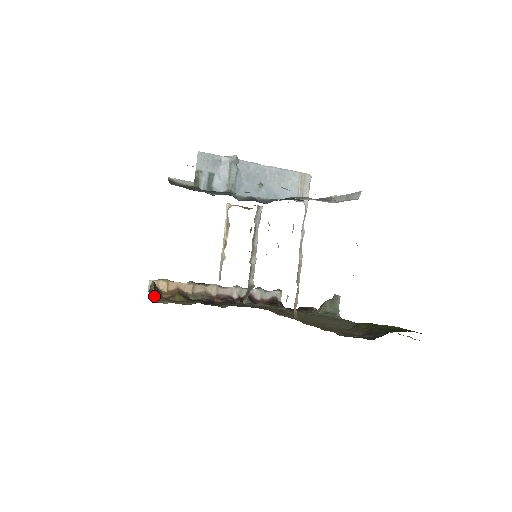
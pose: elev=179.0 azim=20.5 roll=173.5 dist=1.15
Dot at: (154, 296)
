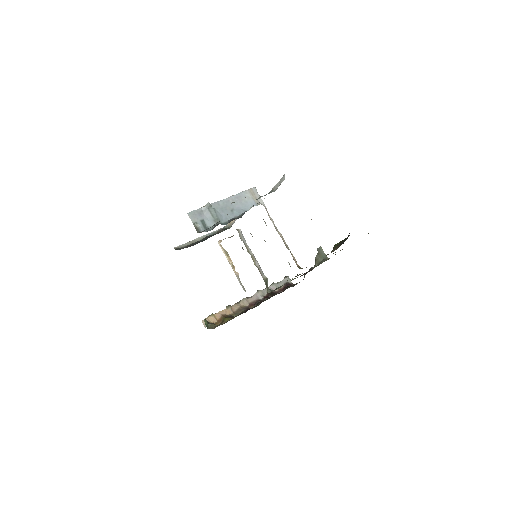
Dot at: (212, 327)
